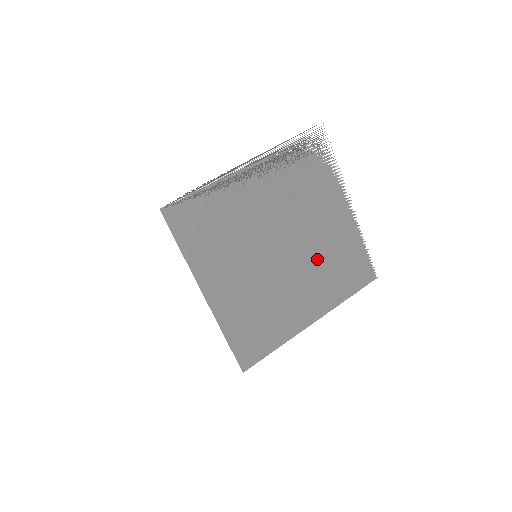
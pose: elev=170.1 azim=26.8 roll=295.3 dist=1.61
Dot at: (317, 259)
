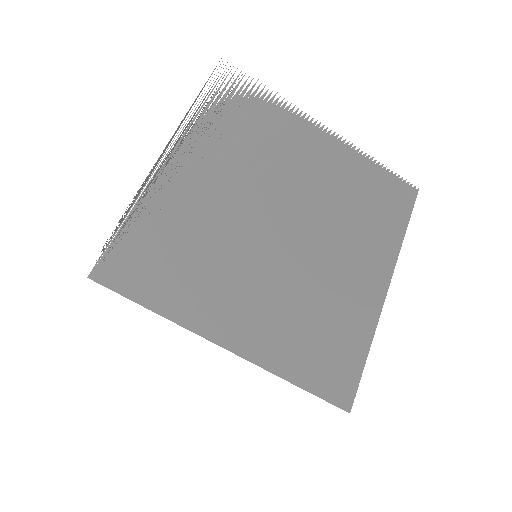
Dot at: (333, 212)
